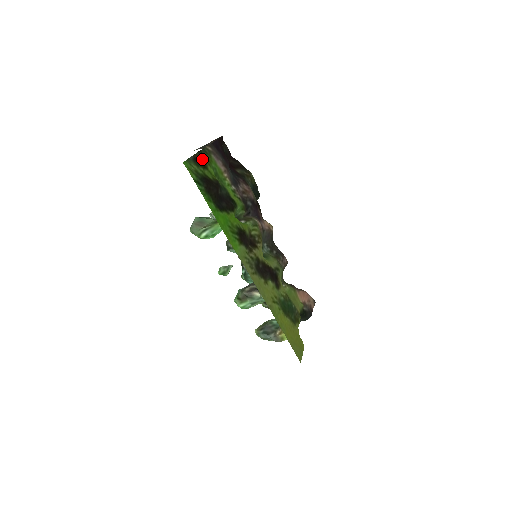
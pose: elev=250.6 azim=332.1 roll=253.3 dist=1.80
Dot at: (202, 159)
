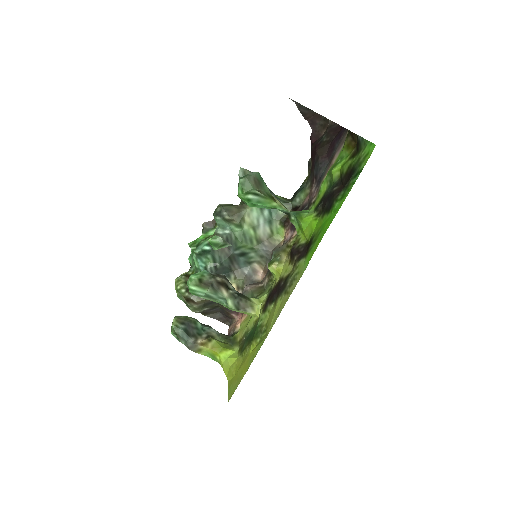
Dot at: occluded
